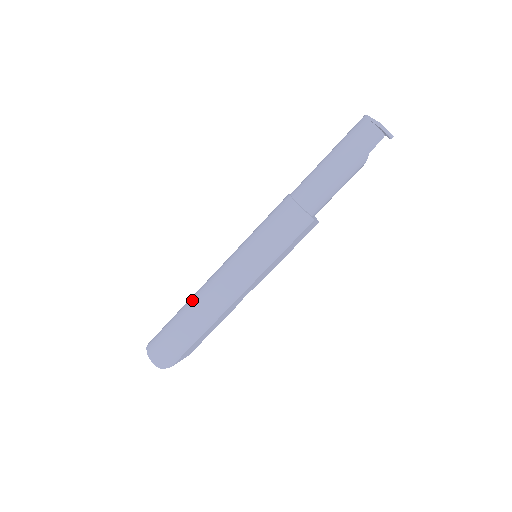
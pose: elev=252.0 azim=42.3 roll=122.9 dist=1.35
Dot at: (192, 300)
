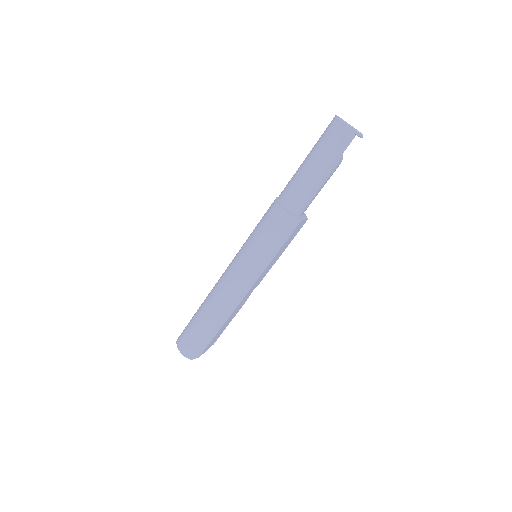
Dot at: (207, 300)
